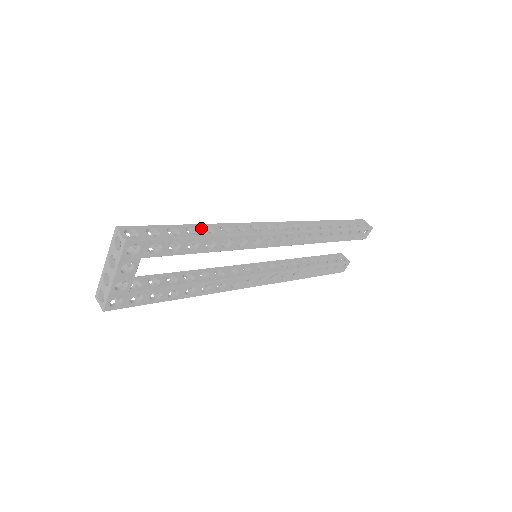
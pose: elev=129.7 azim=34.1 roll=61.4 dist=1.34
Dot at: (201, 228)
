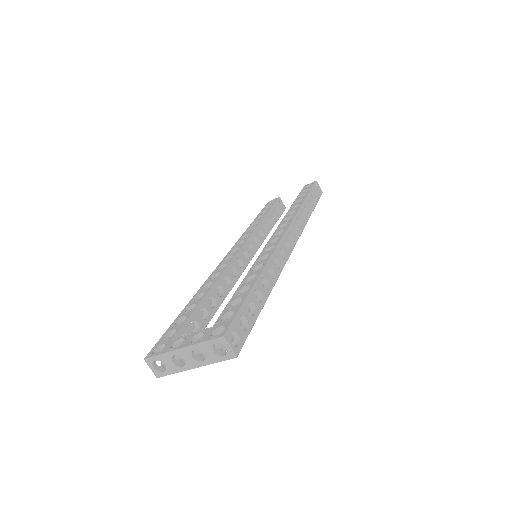
Dot at: (262, 285)
